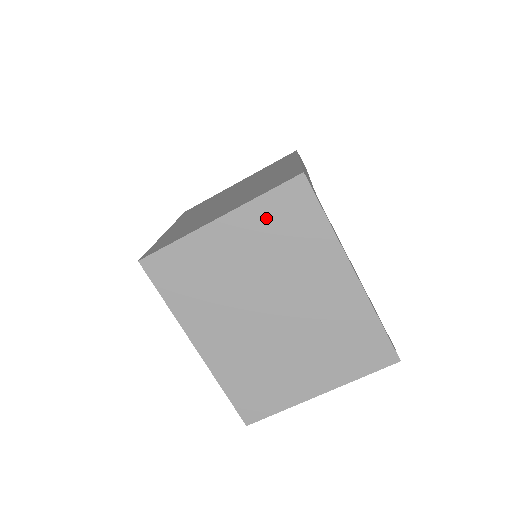
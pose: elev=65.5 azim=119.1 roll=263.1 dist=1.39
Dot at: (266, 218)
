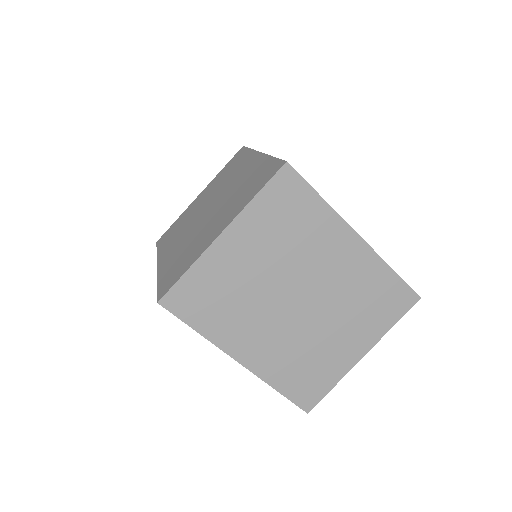
Dot at: (266, 216)
